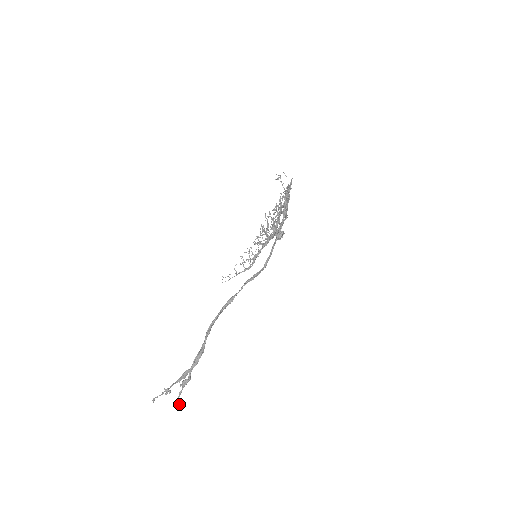
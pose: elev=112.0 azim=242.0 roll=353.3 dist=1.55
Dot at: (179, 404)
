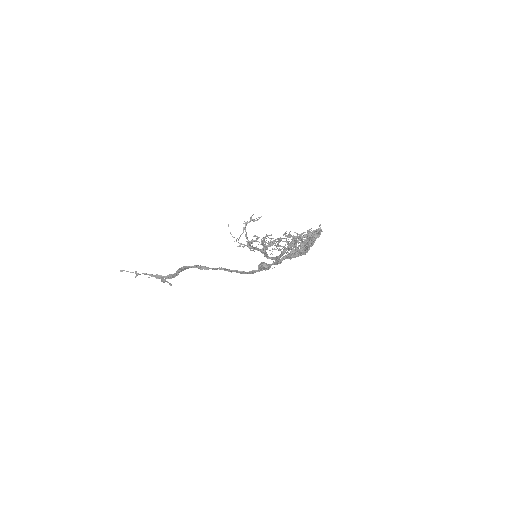
Dot at: (171, 285)
